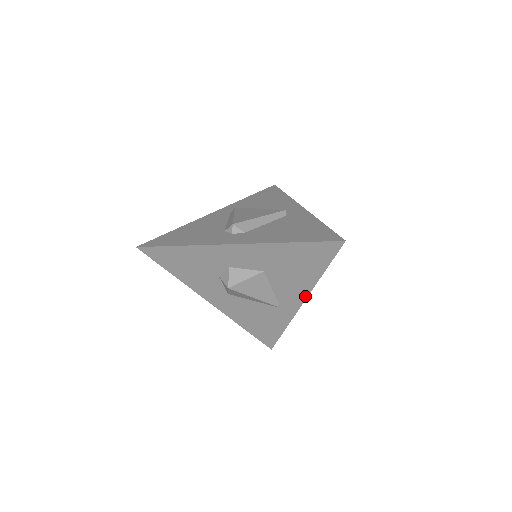
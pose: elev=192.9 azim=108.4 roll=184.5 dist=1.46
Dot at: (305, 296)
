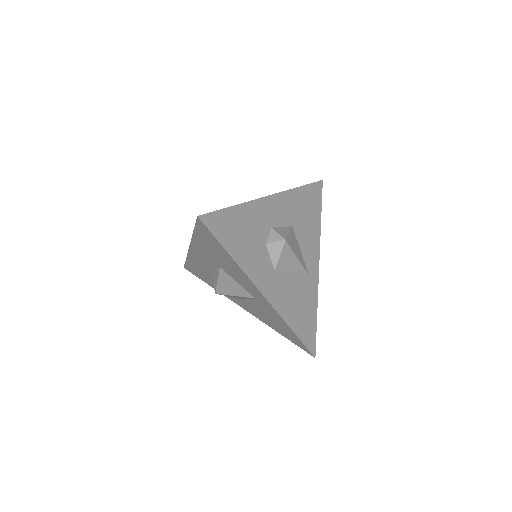
Dot at: (318, 252)
